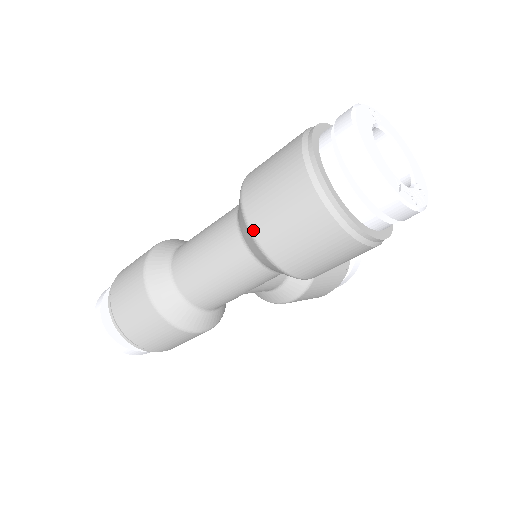
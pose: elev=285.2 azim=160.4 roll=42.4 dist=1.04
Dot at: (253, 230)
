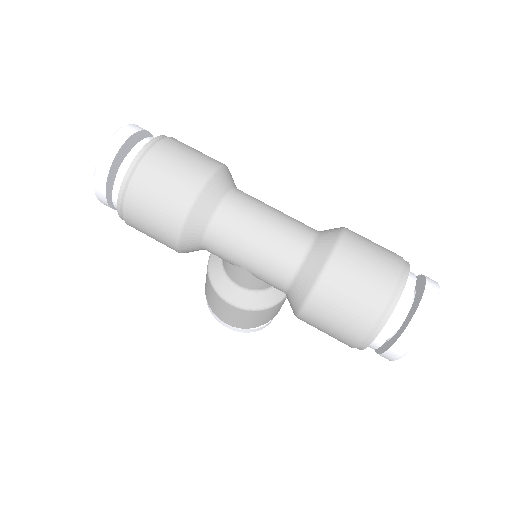
Dot at: (334, 258)
